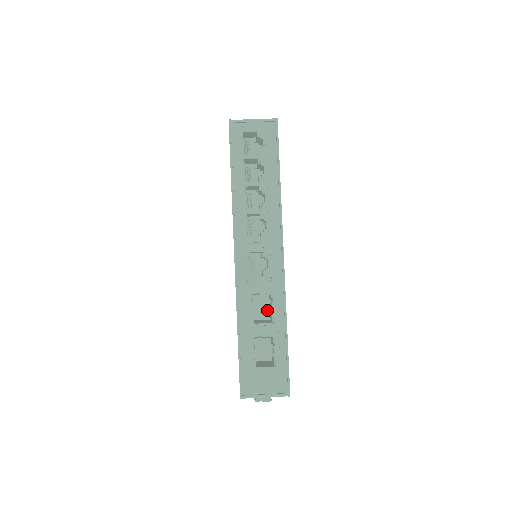
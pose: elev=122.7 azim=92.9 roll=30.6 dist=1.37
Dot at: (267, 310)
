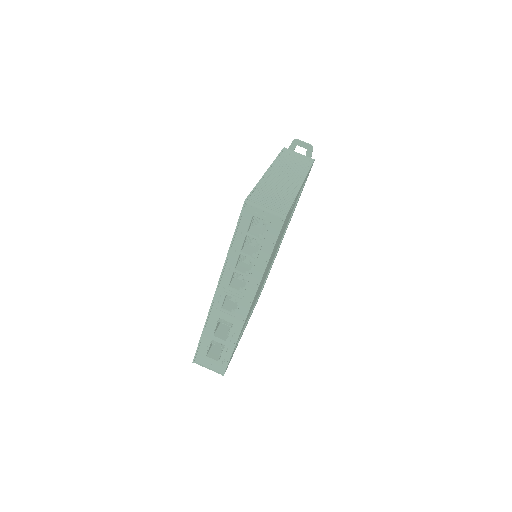
Dot at: occluded
